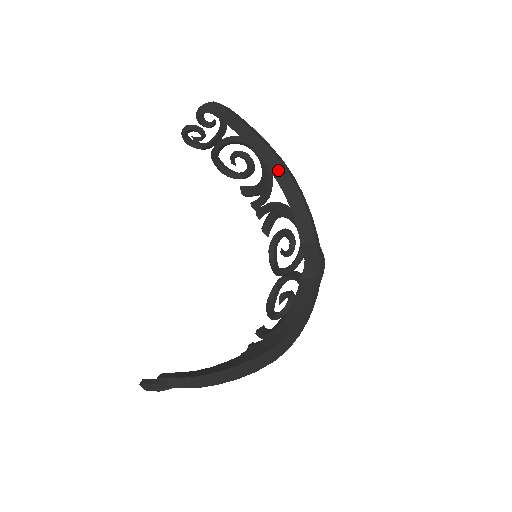
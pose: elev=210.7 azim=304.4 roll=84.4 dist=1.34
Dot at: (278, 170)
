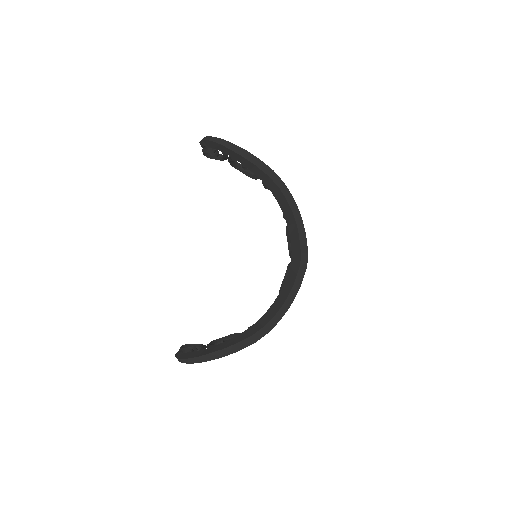
Dot at: (268, 182)
